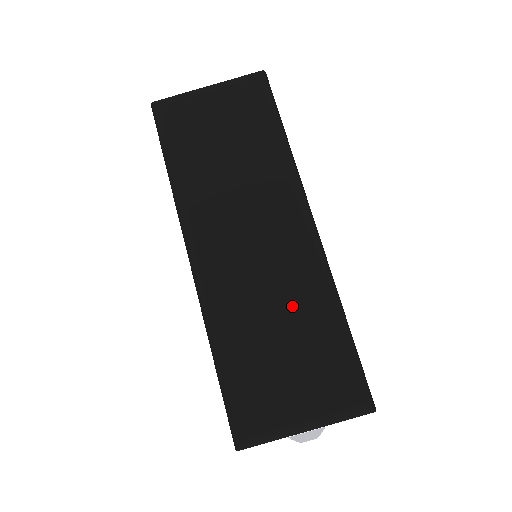
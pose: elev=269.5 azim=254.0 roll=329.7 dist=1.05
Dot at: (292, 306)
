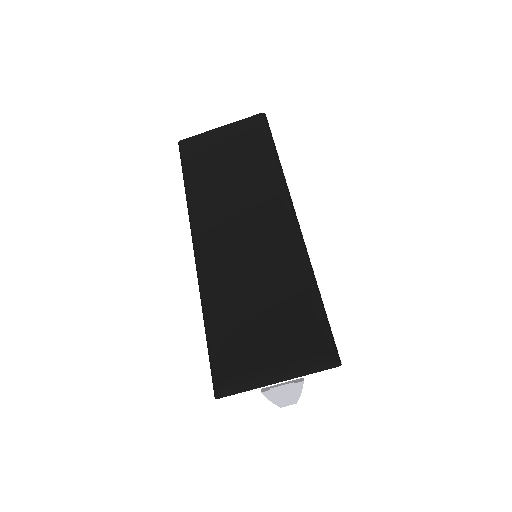
Dot at: (270, 276)
